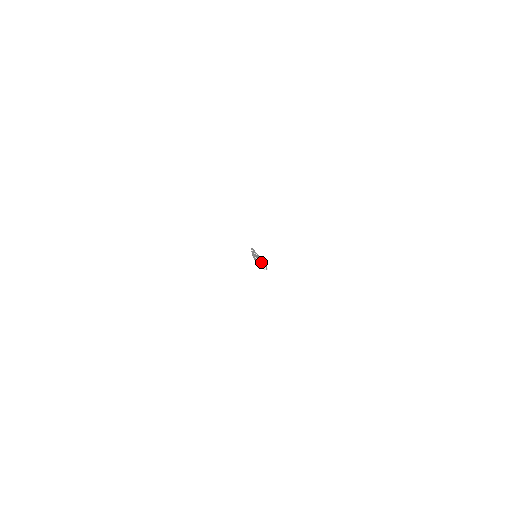
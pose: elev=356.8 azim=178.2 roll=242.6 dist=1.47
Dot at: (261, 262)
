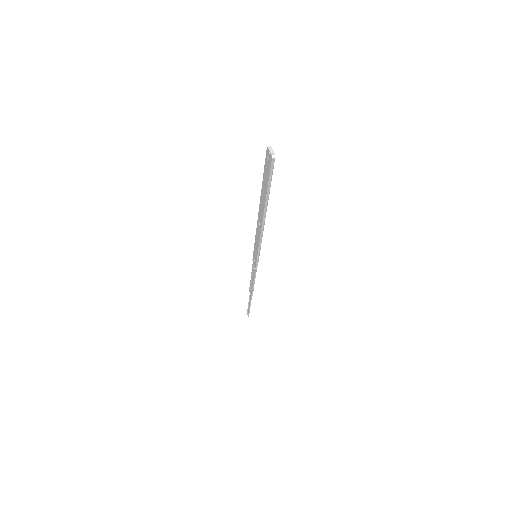
Dot at: (262, 223)
